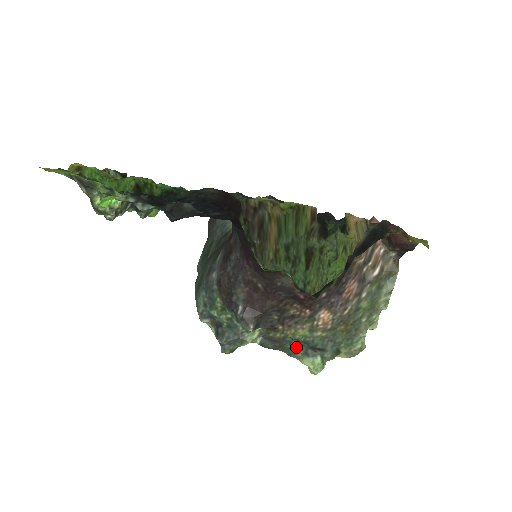
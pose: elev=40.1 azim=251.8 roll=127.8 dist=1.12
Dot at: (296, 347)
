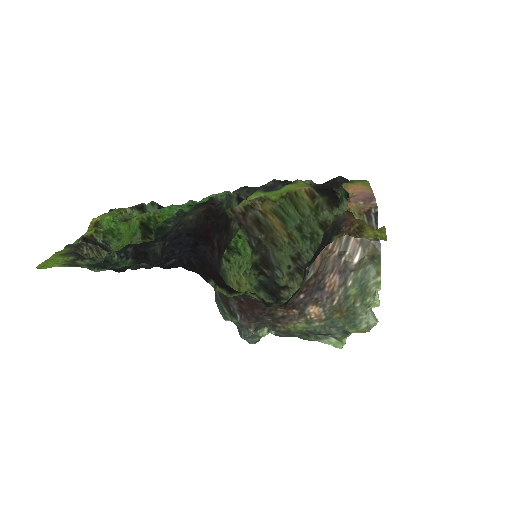
Dot at: (305, 334)
